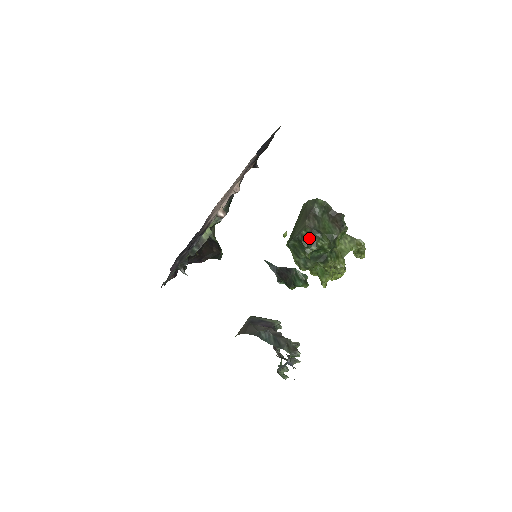
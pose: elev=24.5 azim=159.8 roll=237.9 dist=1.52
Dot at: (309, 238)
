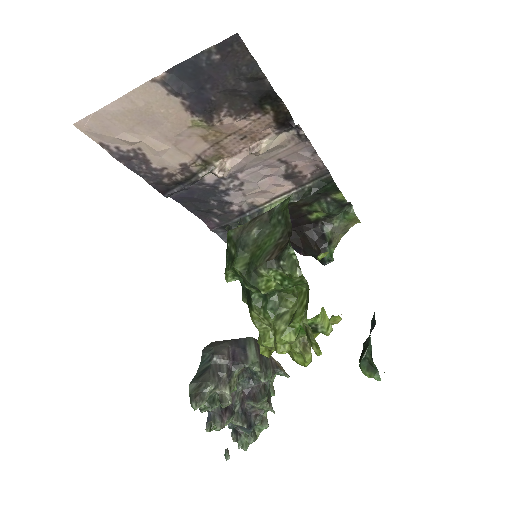
Dot at: (231, 247)
